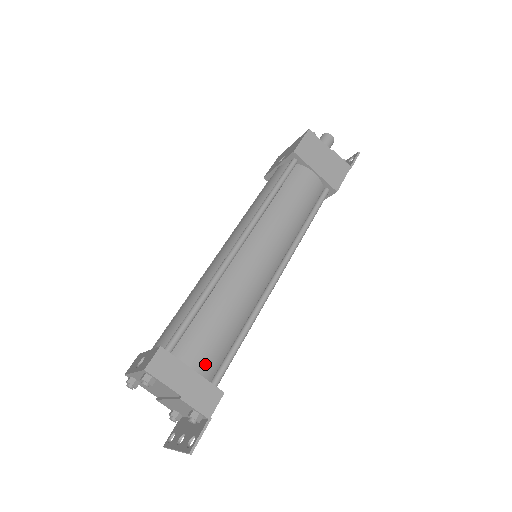
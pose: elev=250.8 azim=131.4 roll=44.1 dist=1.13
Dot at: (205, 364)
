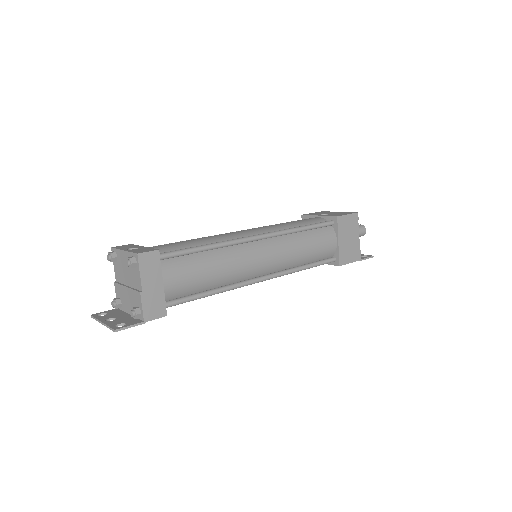
Dot at: (172, 287)
